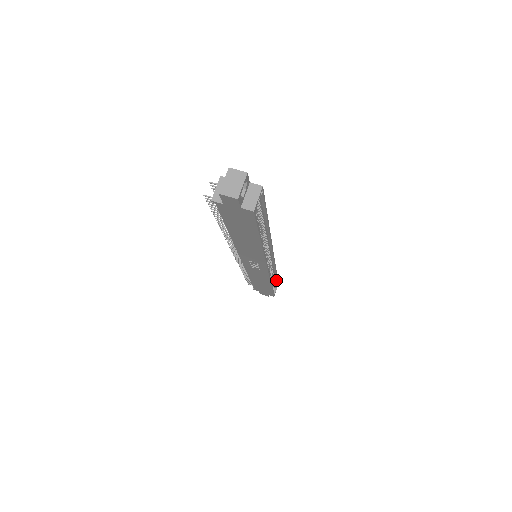
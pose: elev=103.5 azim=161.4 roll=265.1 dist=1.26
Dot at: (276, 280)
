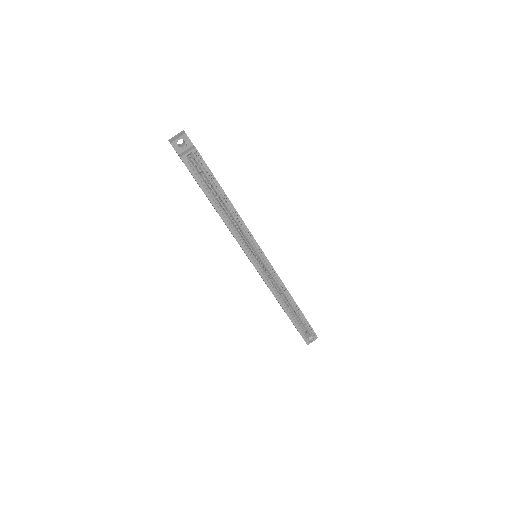
Dot at: (308, 323)
